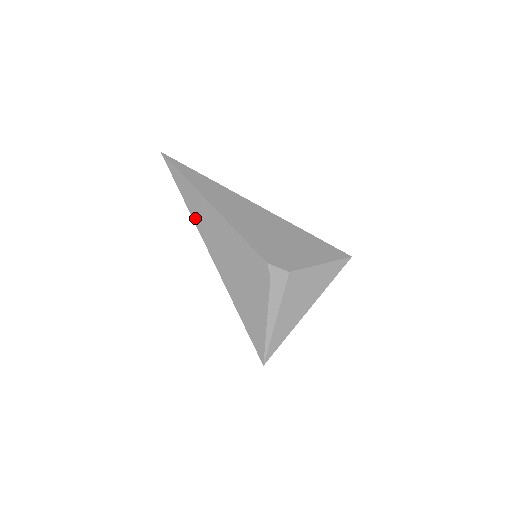
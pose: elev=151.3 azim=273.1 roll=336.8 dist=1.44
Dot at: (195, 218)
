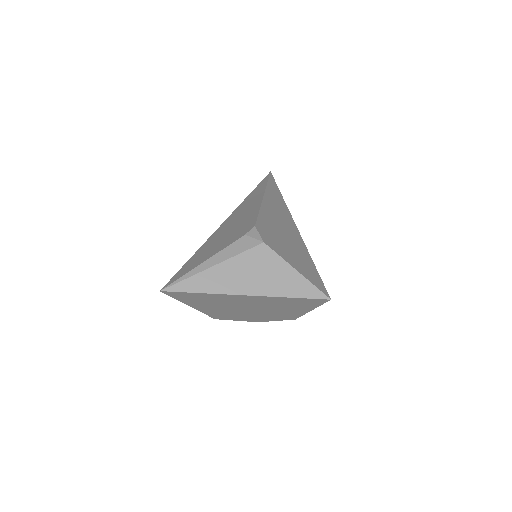
Dot at: (244, 201)
